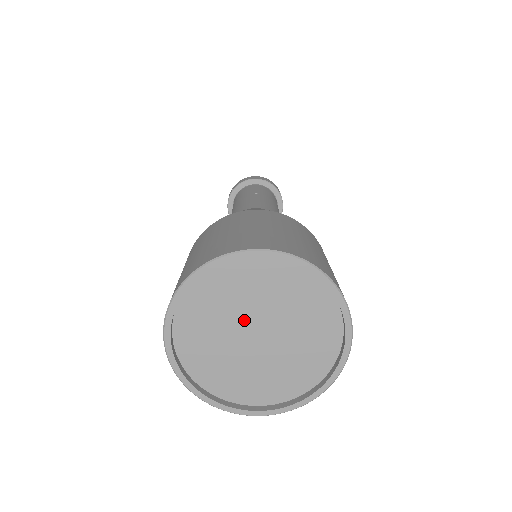
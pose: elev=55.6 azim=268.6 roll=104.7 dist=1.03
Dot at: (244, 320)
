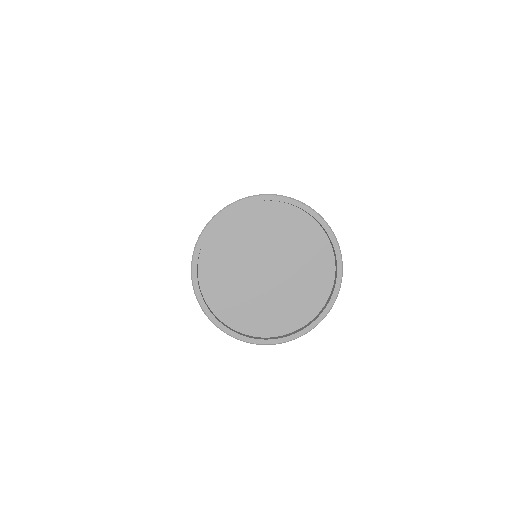
Dot at: (252, 261)
